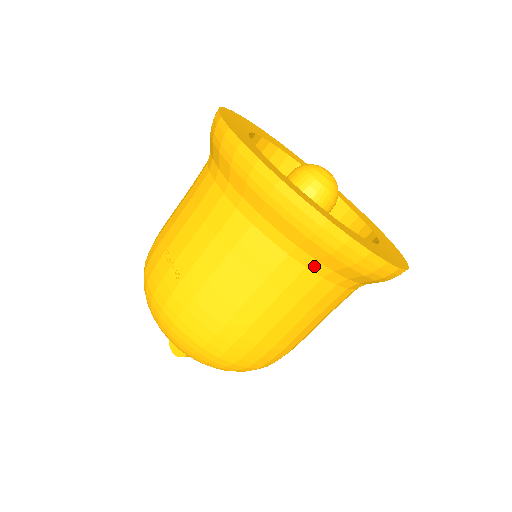
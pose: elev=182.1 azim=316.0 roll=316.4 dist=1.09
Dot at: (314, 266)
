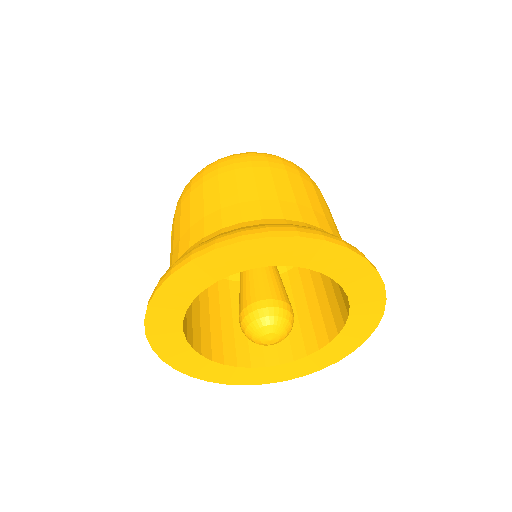
Dot at: occluded
